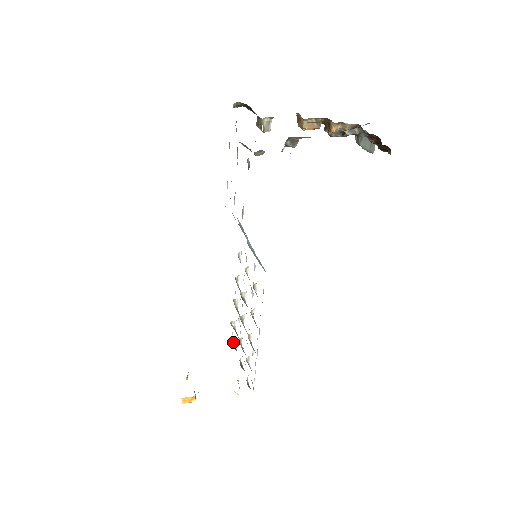
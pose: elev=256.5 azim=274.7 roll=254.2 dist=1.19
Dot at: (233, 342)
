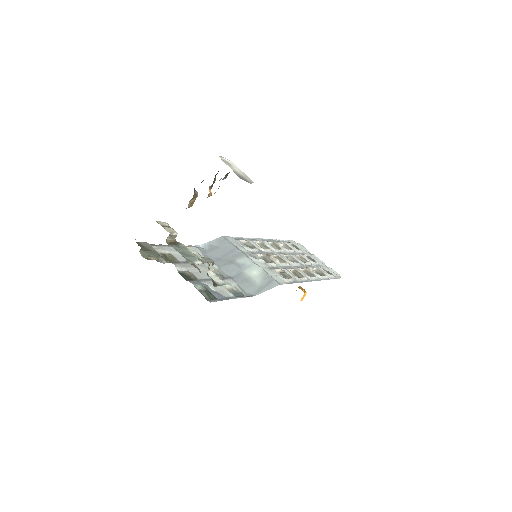
Dot at: occluded
